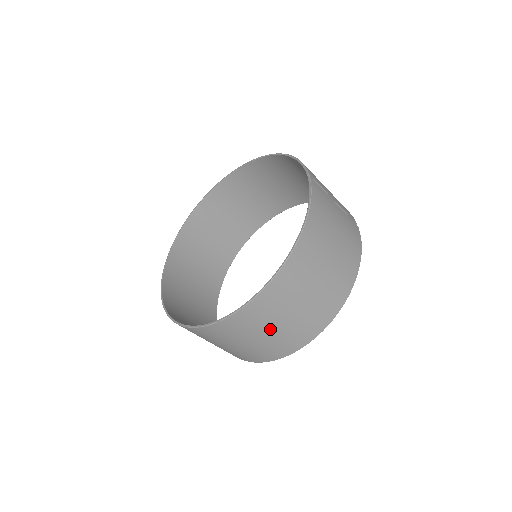
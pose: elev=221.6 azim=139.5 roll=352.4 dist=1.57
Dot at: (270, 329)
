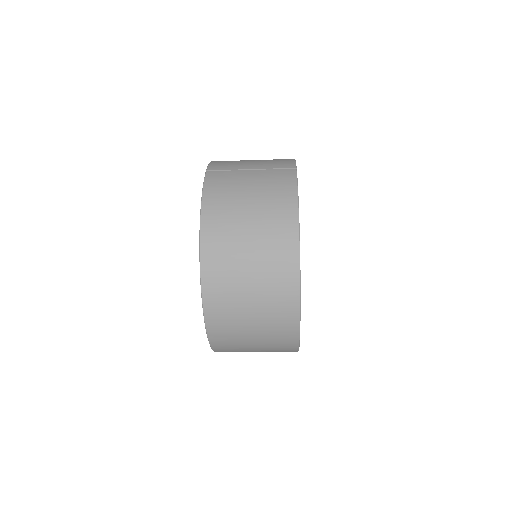
Dot at: (249, 317)
